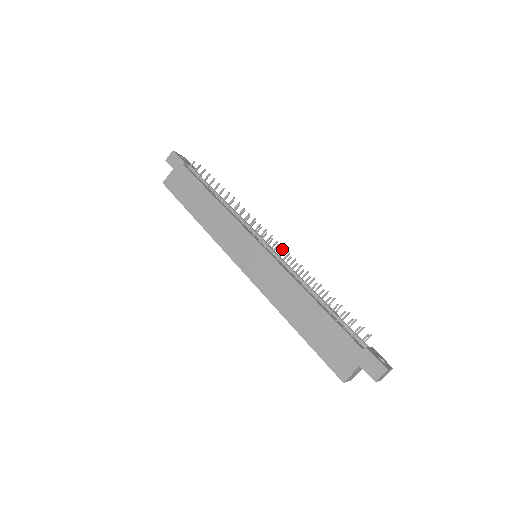
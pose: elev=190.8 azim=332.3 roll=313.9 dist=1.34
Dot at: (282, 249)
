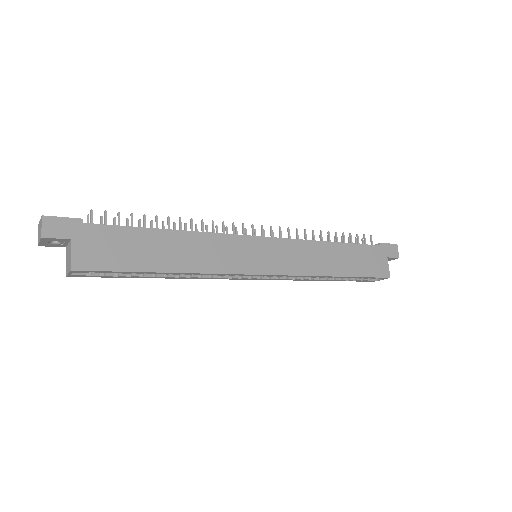
Dot at: (264, 233)
